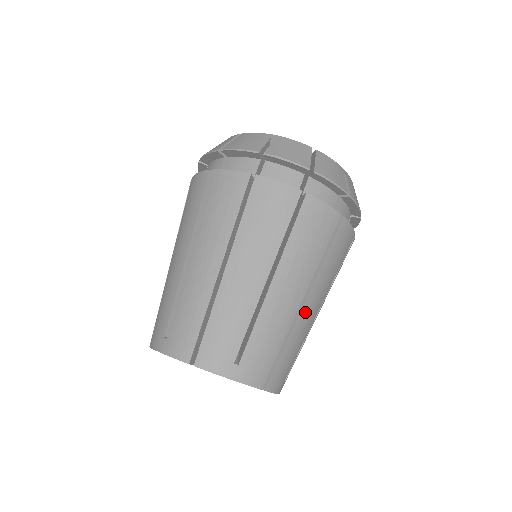
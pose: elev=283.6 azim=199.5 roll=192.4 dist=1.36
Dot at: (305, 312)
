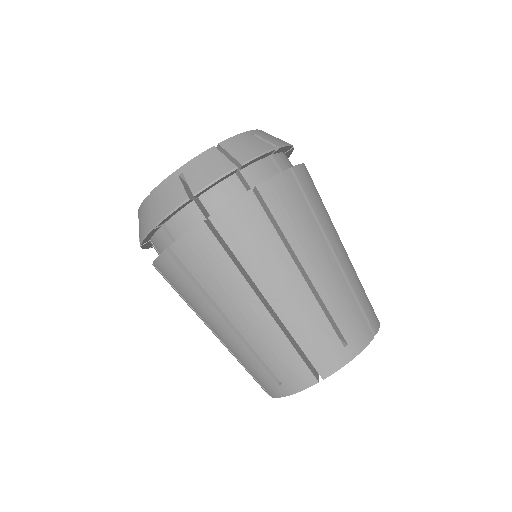
Dot at: (280, 304)
